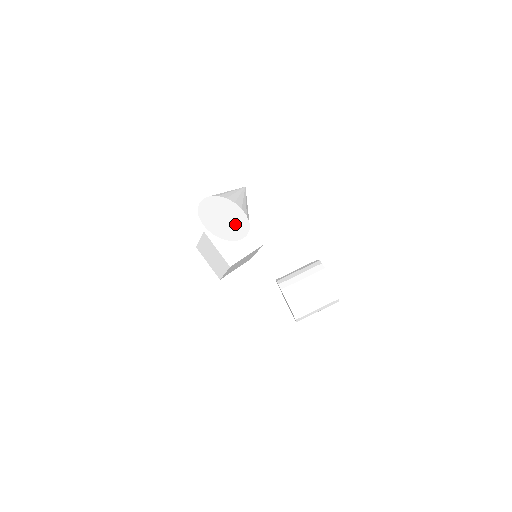
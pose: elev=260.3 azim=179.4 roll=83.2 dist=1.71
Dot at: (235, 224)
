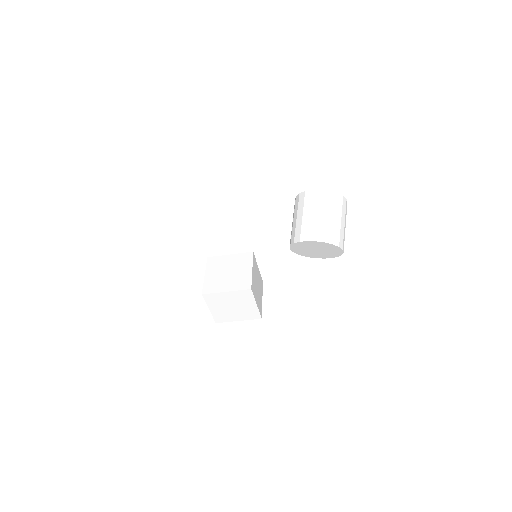
Dot at: (199, 221)
